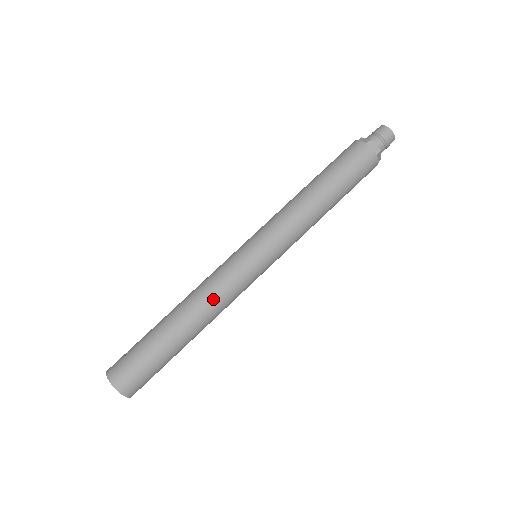
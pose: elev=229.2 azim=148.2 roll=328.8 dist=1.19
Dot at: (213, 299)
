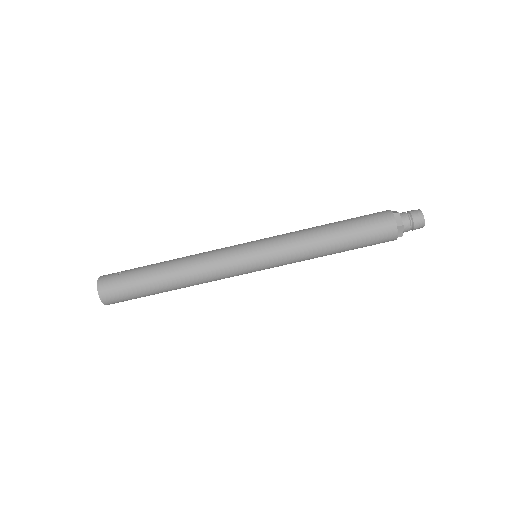
Dot at: (206, 278)
